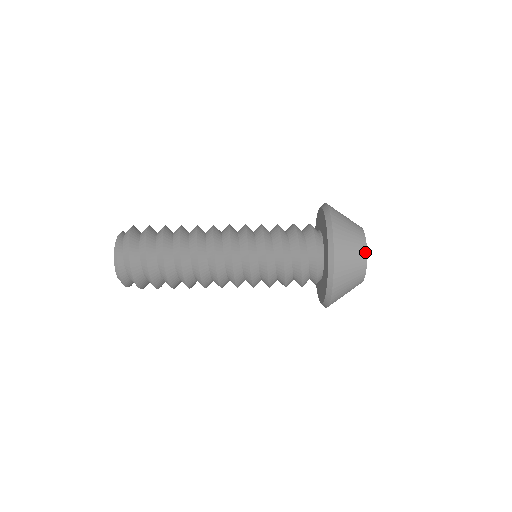
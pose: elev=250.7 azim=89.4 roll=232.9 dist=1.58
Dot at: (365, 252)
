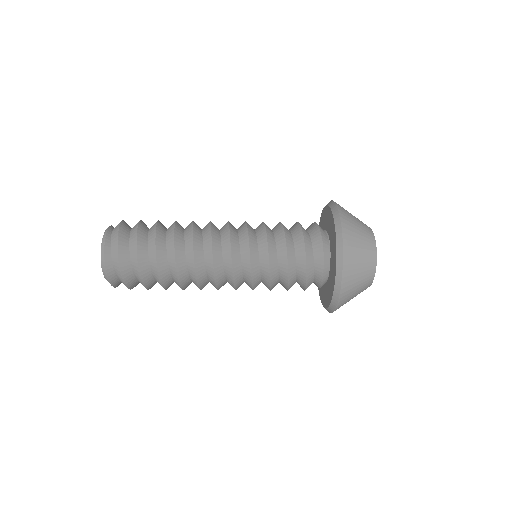
Dot at: (375, 251)
